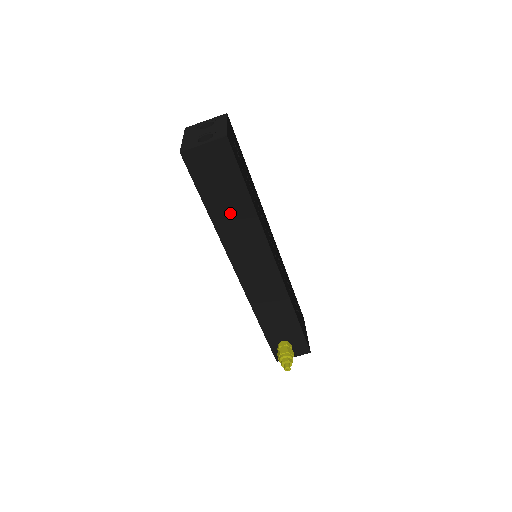
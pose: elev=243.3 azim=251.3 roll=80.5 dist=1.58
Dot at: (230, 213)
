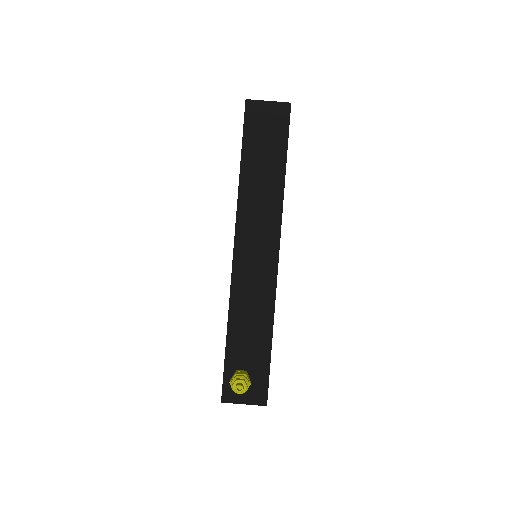
Dot at: (260, 176)
